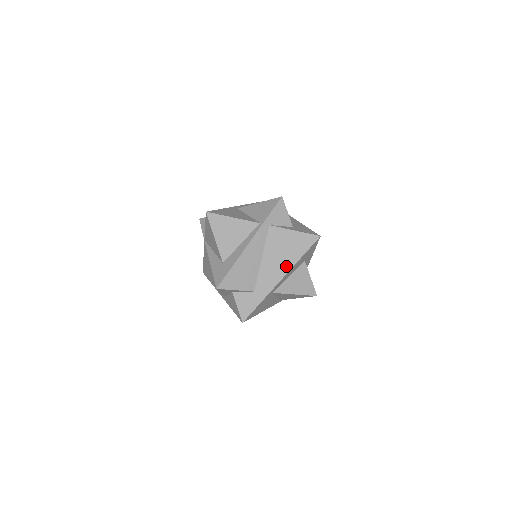
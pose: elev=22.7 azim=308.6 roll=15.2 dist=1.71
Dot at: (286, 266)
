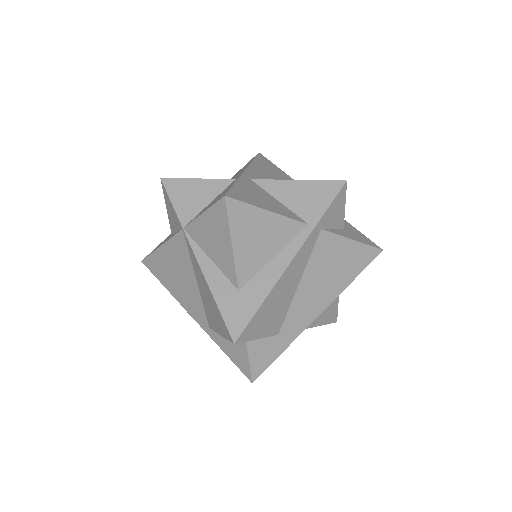
Dot at: (330, 294)
